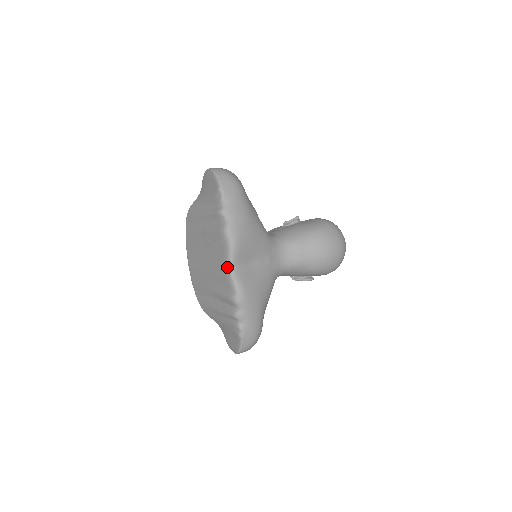
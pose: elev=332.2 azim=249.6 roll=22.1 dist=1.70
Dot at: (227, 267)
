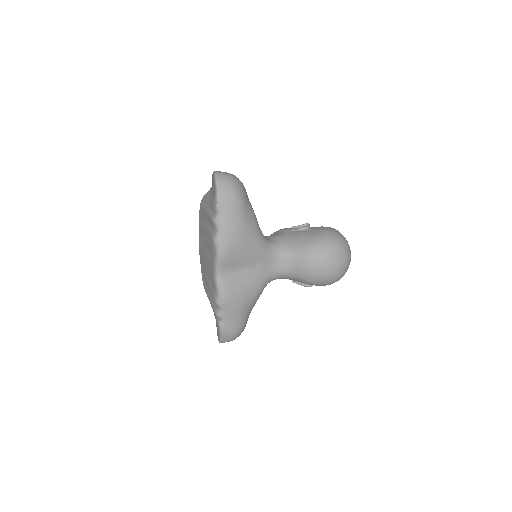
Dot at: (214, 271)
